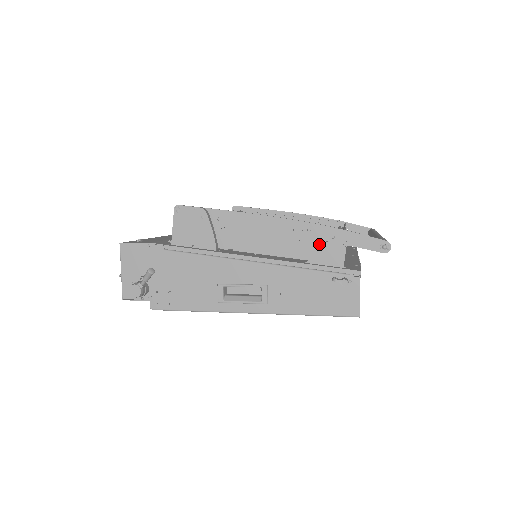
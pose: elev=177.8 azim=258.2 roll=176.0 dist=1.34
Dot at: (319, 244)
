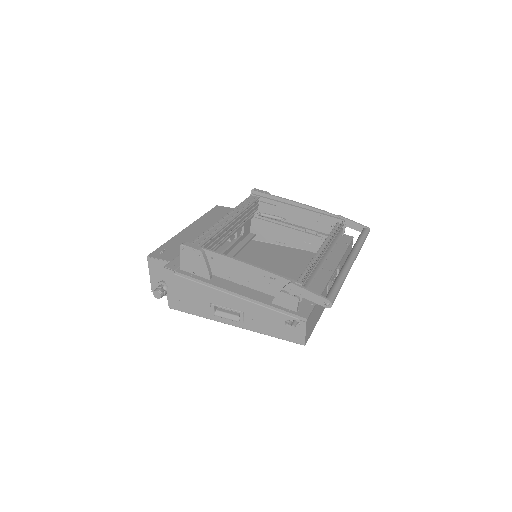
Dot at: (280, 293)
